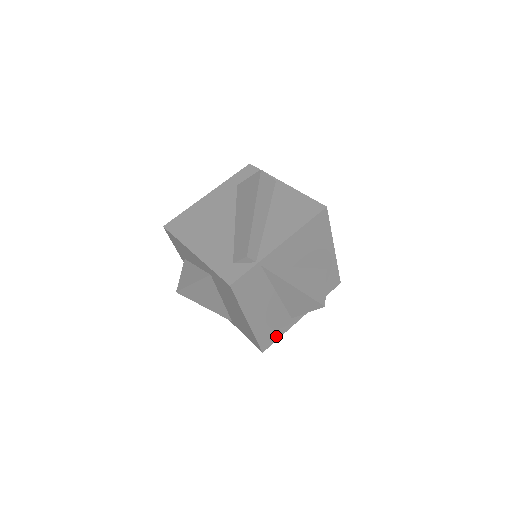
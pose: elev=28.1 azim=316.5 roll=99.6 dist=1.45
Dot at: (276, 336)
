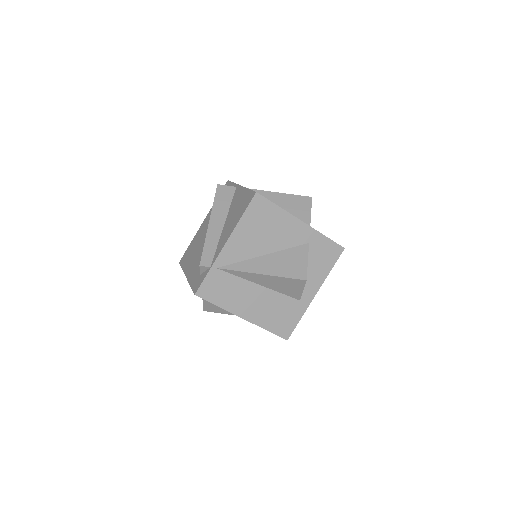
Dot at: (293, 322)
